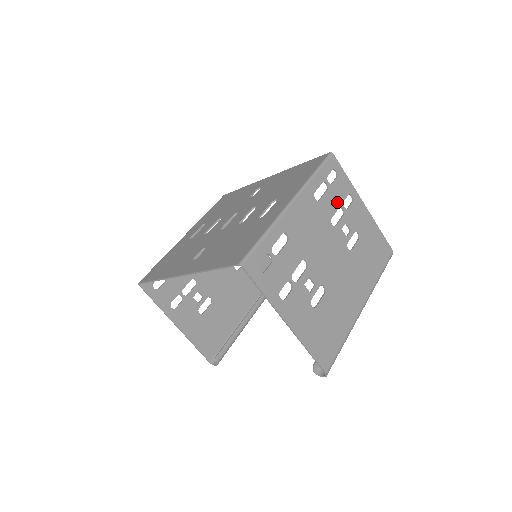
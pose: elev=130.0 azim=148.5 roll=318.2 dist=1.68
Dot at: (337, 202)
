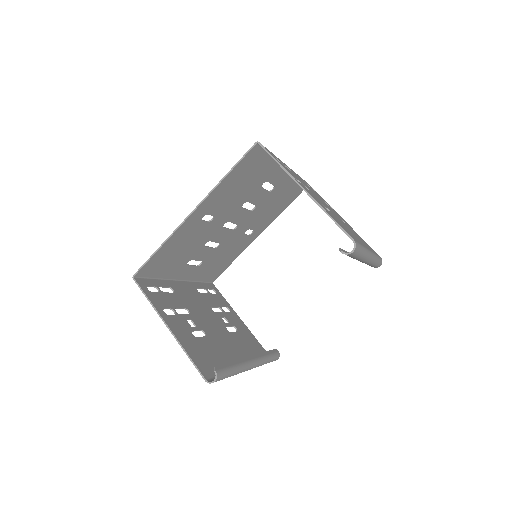
Dot at: occluded
